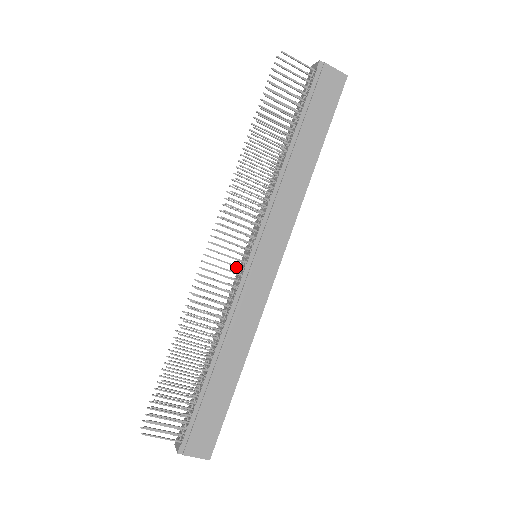
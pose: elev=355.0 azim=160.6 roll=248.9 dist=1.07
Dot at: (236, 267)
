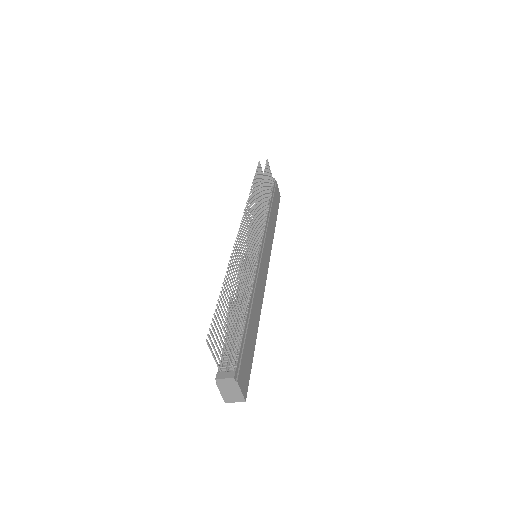
Dot at: occluded
